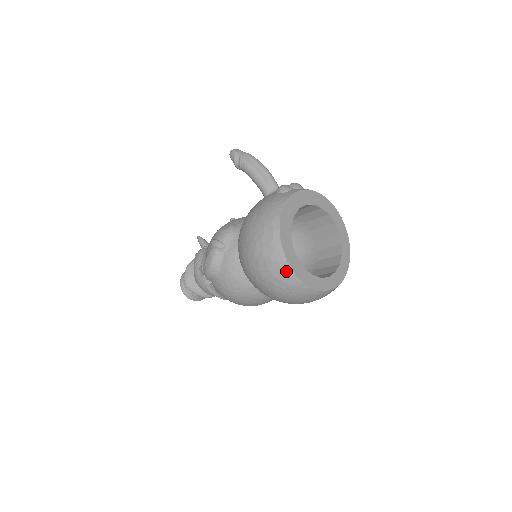
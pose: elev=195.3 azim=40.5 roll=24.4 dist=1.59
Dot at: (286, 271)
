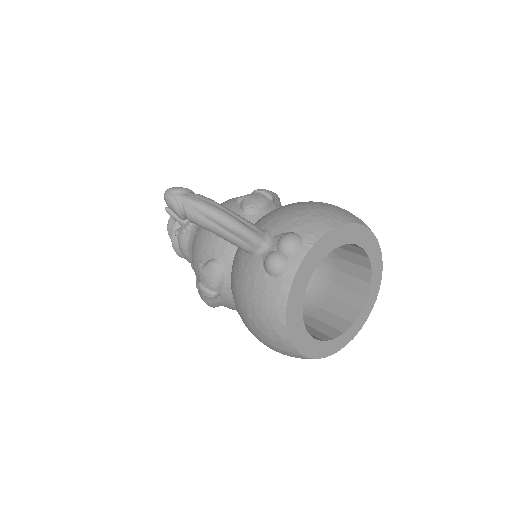
Dot at: occluded
